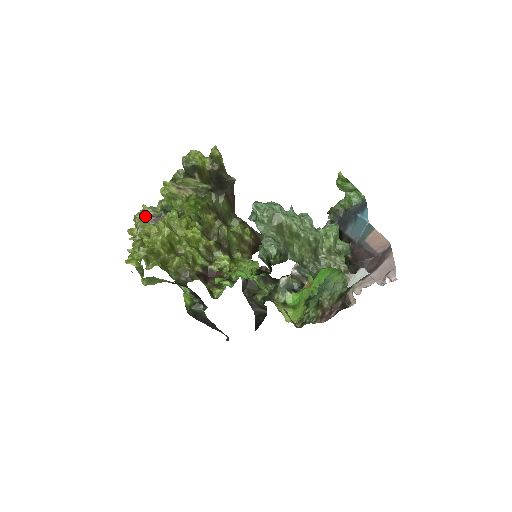
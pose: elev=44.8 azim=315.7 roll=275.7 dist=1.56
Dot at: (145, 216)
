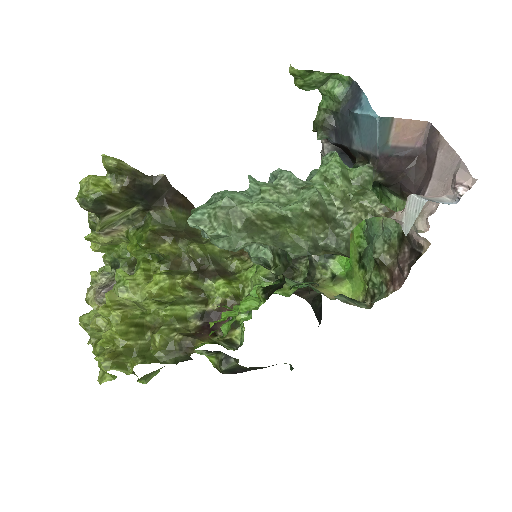
Dot at: occluded
